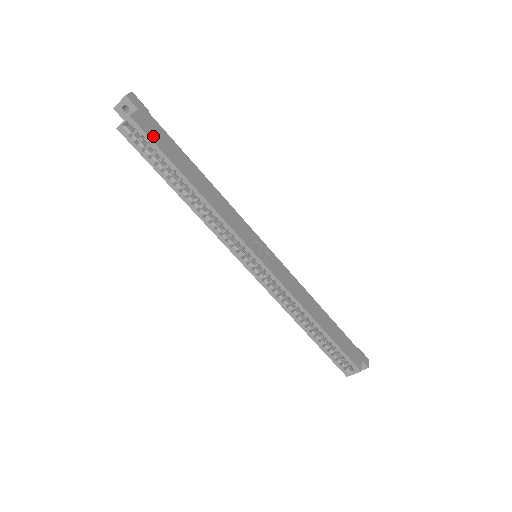
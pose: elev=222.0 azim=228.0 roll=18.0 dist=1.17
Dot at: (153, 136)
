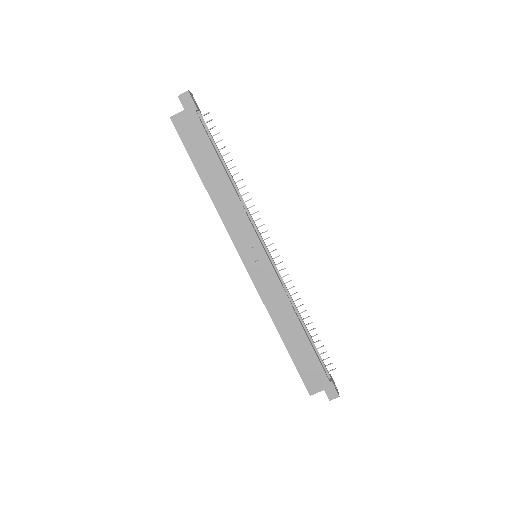
Dot at: (186, 136)
